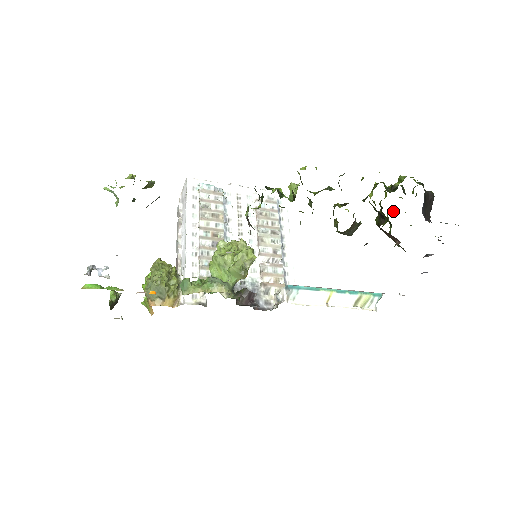
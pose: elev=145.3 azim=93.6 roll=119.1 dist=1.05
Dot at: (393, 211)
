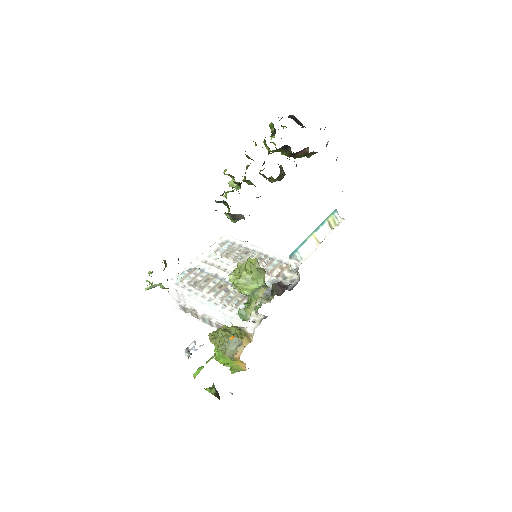
Dot at: occluded
